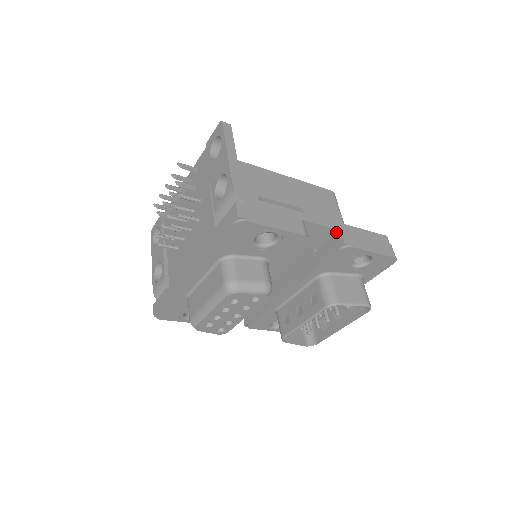
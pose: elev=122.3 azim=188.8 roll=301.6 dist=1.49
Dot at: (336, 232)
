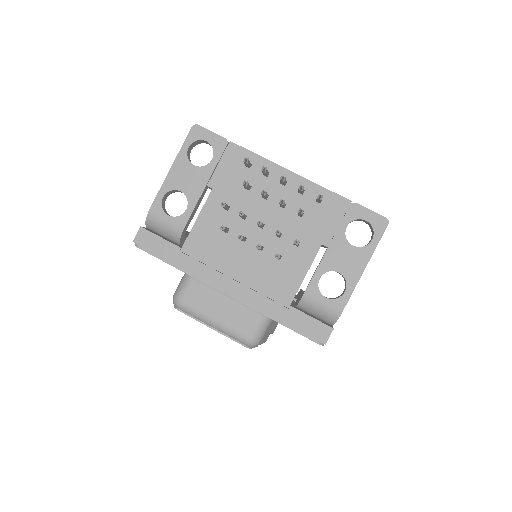
Dot at: occluded
